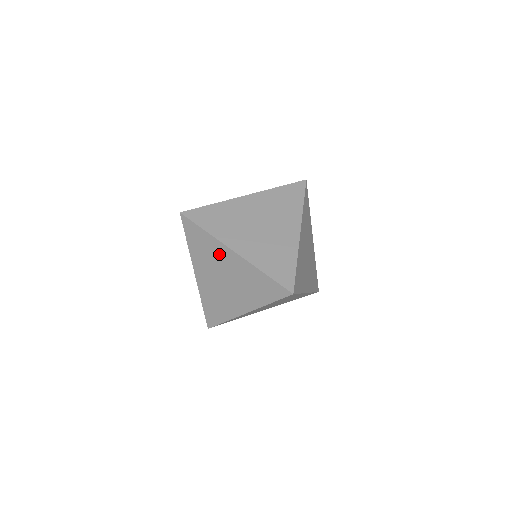
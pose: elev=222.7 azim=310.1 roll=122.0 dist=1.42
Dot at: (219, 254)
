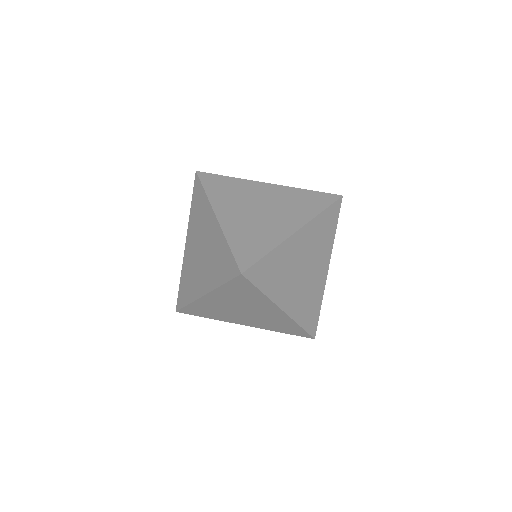
Dot at: (206, 219)
